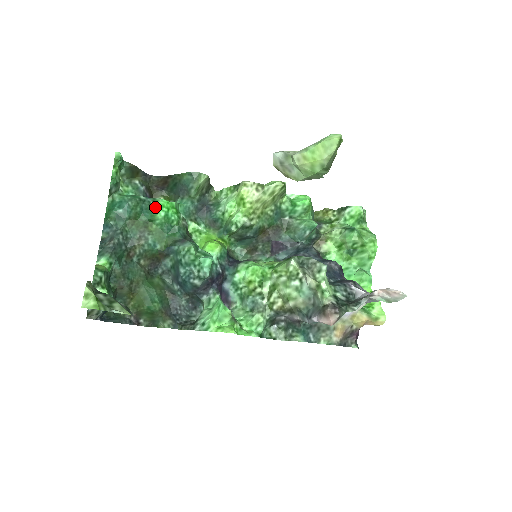
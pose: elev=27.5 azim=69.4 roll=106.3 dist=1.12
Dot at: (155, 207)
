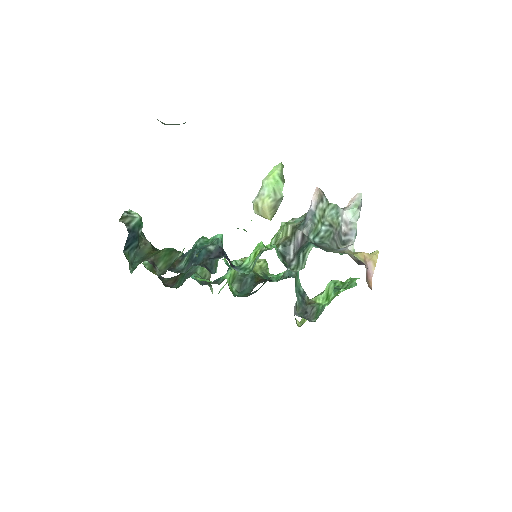
Dot at: occluded
